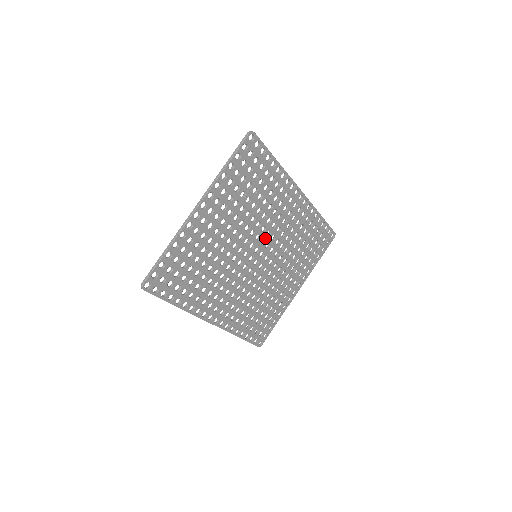
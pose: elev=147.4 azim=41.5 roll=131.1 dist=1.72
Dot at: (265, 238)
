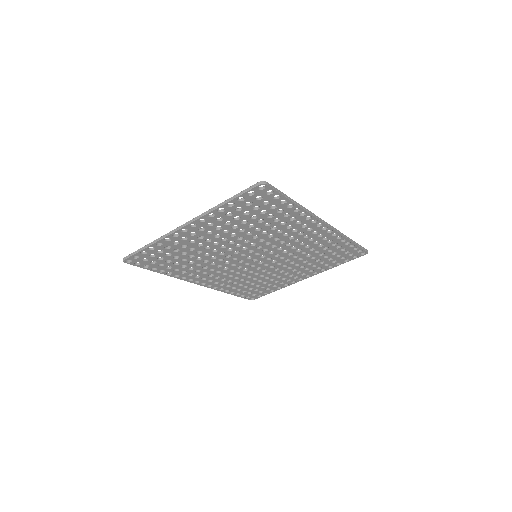
Dot at: (269, 248)
